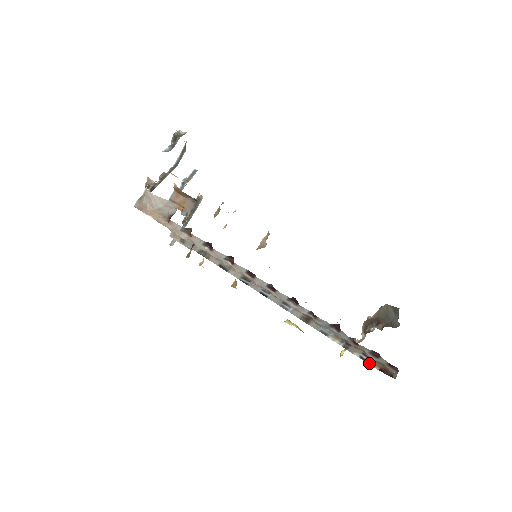
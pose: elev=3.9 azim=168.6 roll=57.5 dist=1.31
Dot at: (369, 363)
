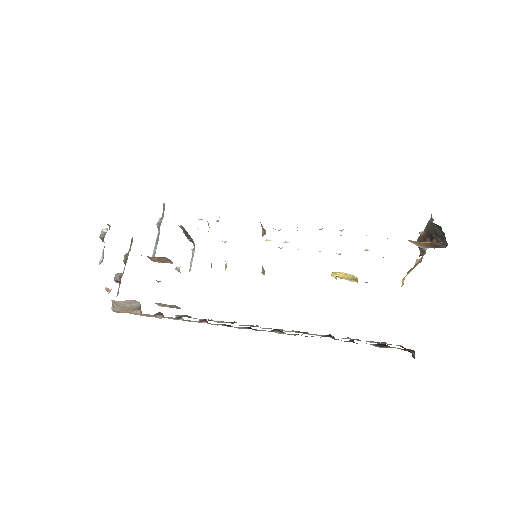
Dot at: (387, 344)
